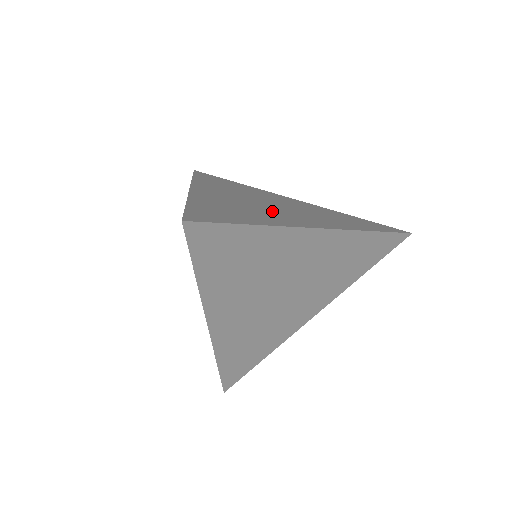
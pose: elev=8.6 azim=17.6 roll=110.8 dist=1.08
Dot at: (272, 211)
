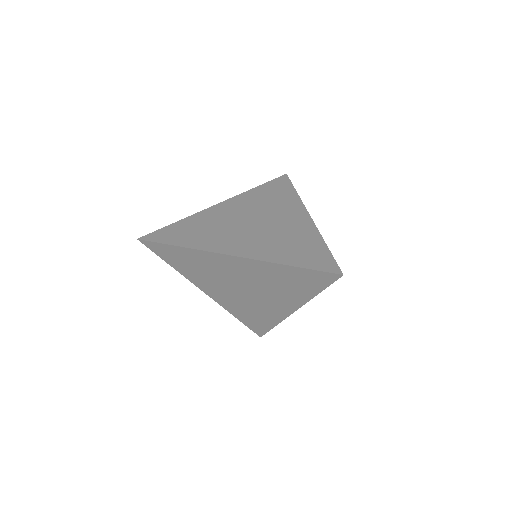
Dot at: (233, 233)
